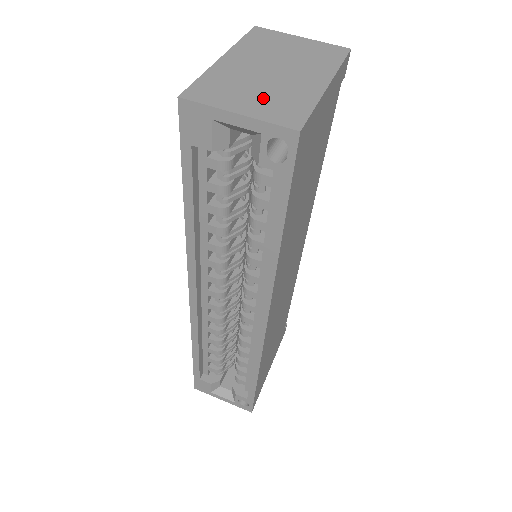
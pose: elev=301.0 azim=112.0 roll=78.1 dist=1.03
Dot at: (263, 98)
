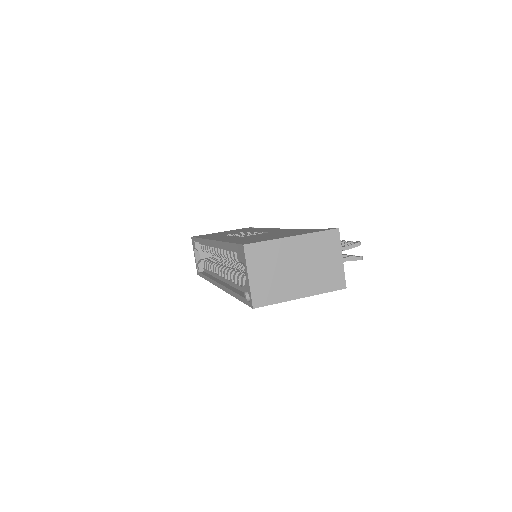
Dot at: (268, 279)
